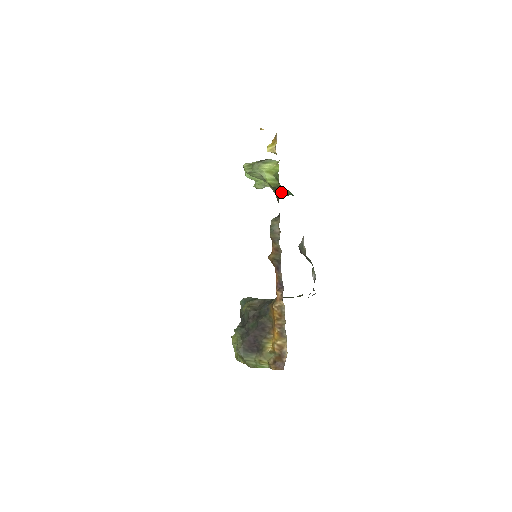
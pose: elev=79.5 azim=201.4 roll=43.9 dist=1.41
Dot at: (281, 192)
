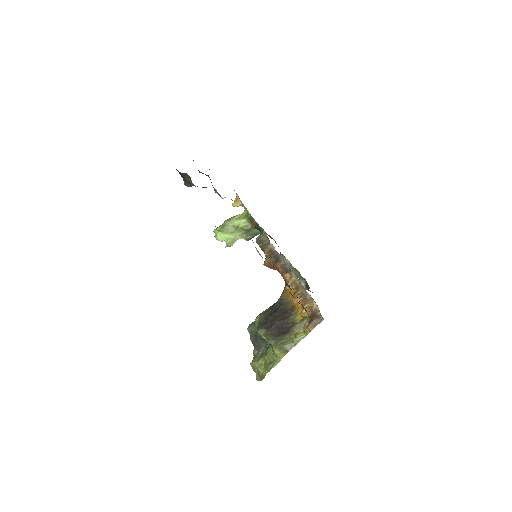
Dot at: (252, 233)
